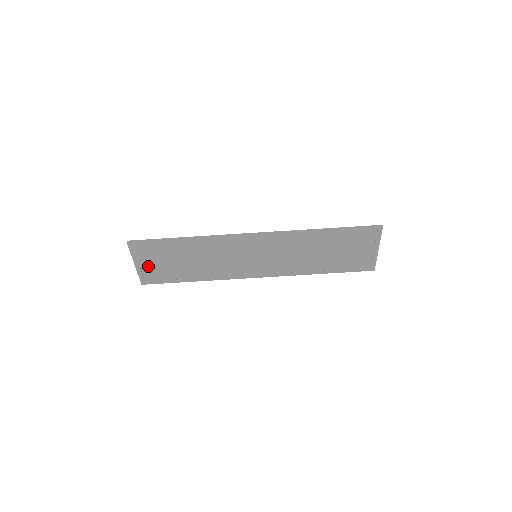
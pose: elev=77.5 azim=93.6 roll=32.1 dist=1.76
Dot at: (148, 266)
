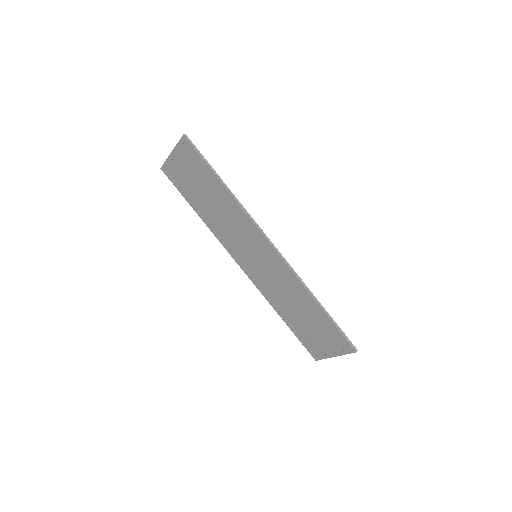
Dot at: (179, 165)
